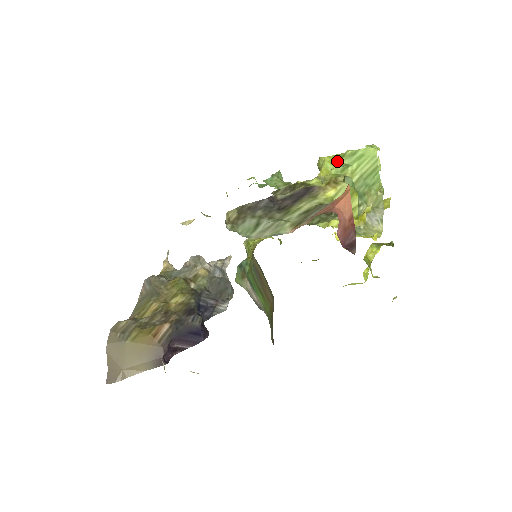
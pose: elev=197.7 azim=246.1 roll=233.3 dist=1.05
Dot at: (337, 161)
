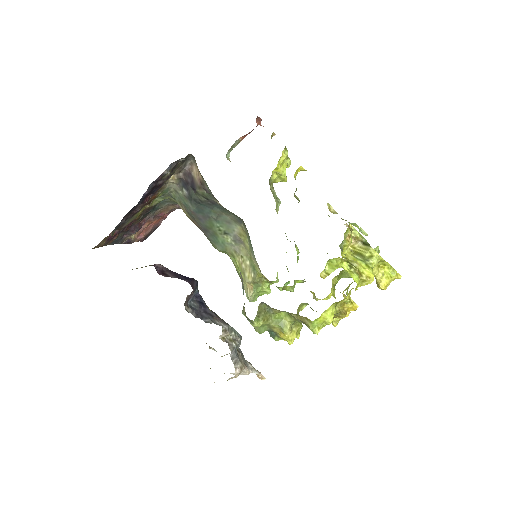
Dot at: occluded
